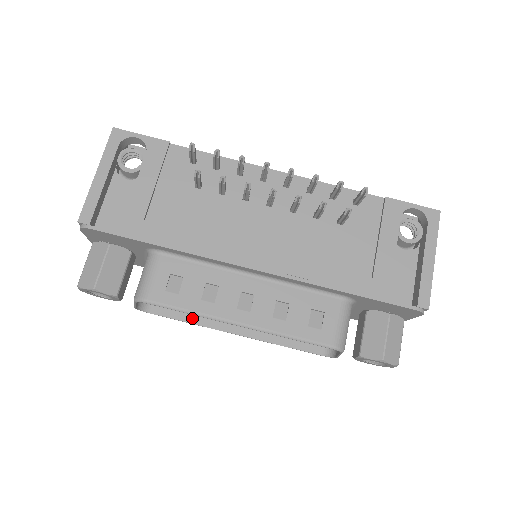
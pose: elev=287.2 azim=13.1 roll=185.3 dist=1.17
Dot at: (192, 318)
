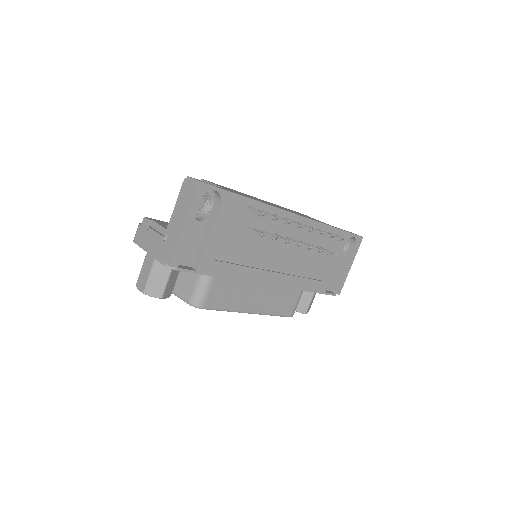
Dot at: occluded
